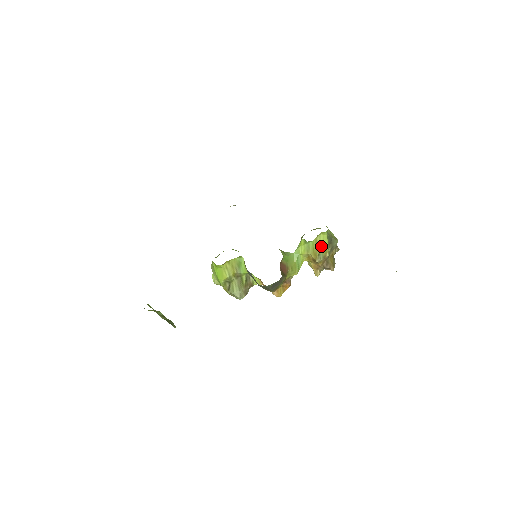
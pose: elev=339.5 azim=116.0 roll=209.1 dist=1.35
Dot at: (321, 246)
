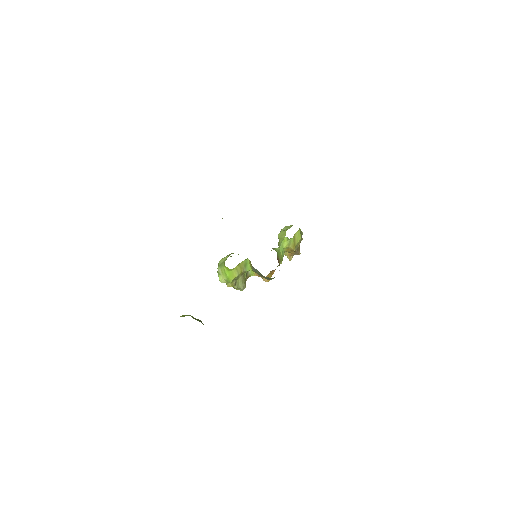
Dot at: (297, 240)
